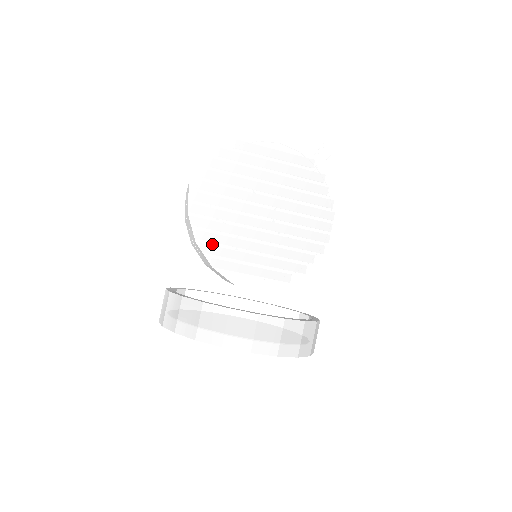
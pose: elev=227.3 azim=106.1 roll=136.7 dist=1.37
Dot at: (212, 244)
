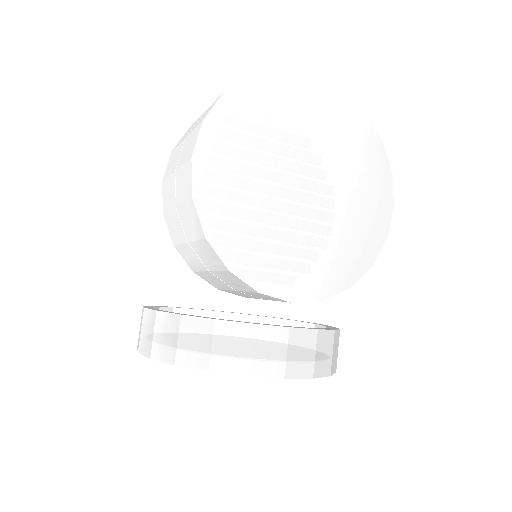
Dot at: (227, 240)
